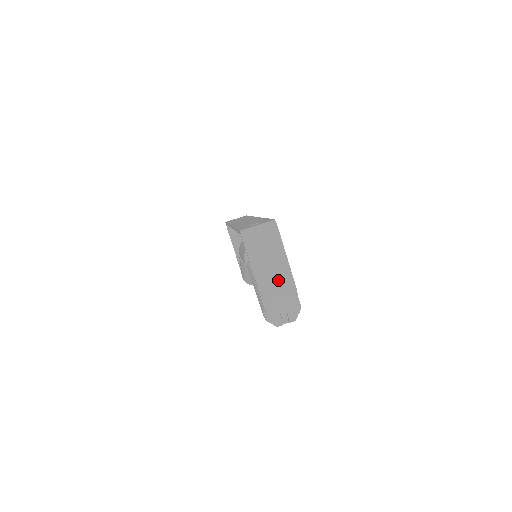
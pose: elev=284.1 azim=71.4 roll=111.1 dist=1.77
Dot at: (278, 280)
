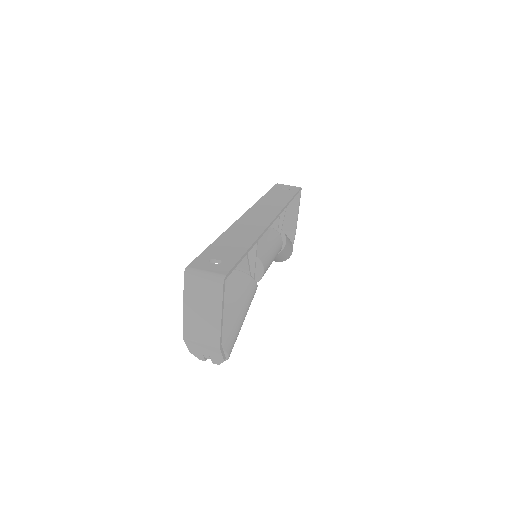
Dot at: (205, 331)
